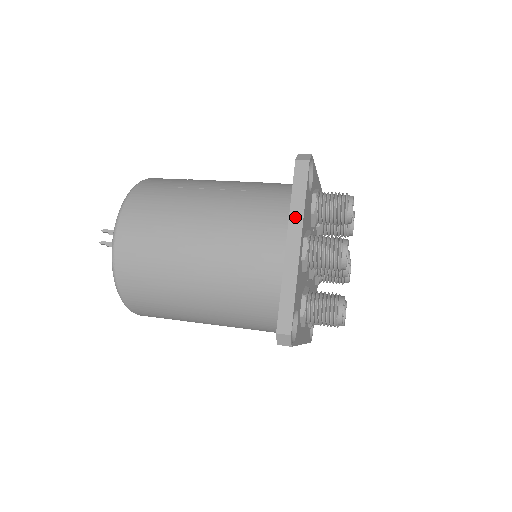
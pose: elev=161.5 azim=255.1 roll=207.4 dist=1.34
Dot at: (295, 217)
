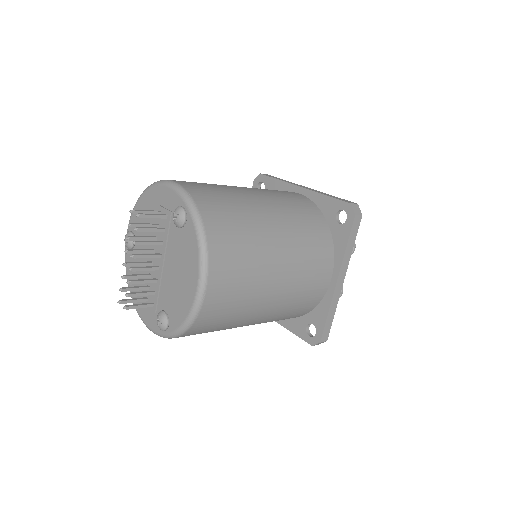
Dot at: (290, 182)
